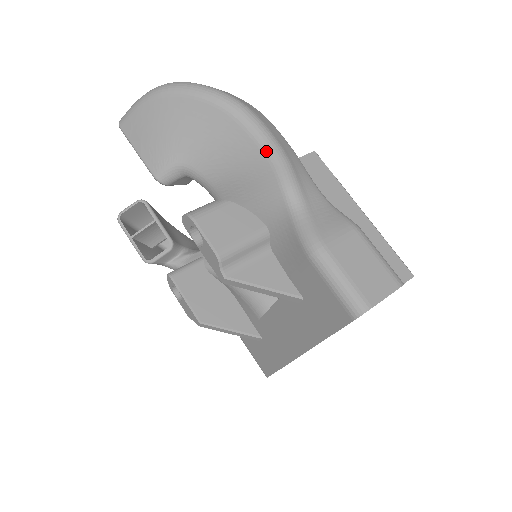
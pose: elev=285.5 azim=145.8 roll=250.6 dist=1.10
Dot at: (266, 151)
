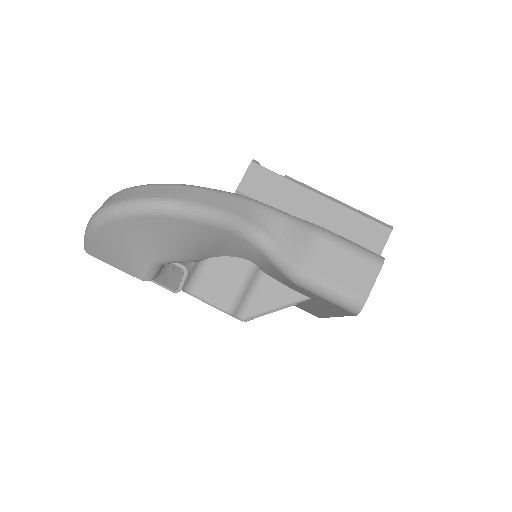
Dot at: (212, 224)
